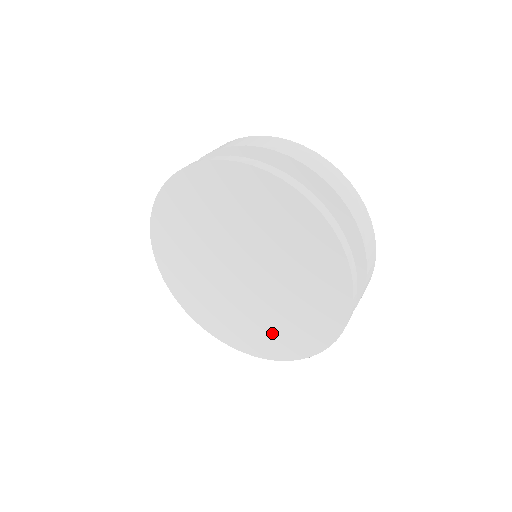
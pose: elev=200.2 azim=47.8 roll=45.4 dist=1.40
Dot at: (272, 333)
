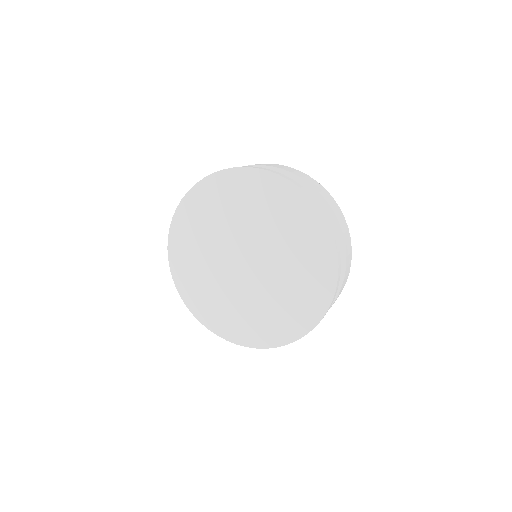
Dot at: (295, 302)
